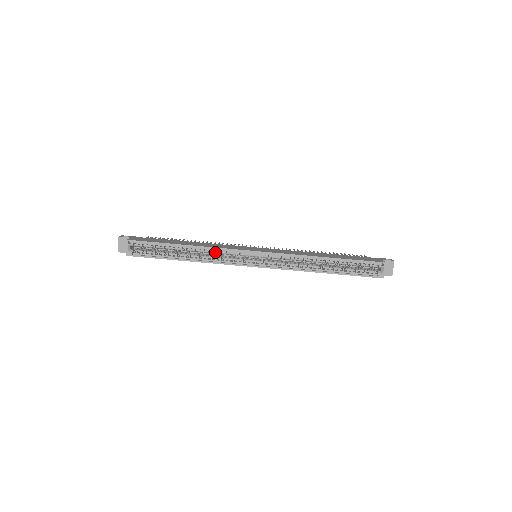
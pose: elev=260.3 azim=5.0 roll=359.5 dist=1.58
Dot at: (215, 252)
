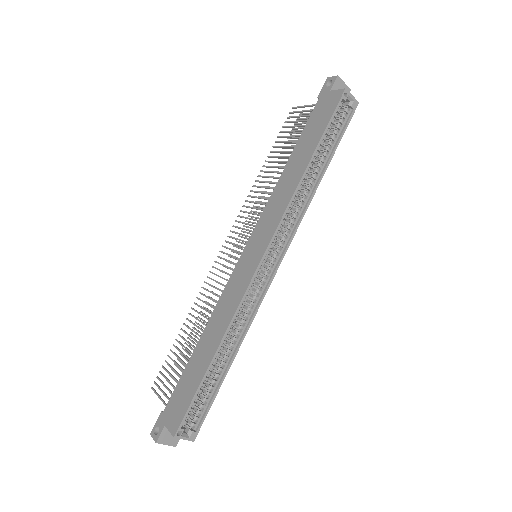
Dot at: occluded
